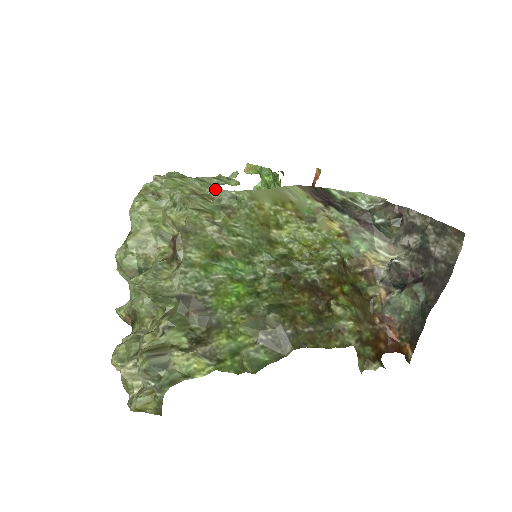
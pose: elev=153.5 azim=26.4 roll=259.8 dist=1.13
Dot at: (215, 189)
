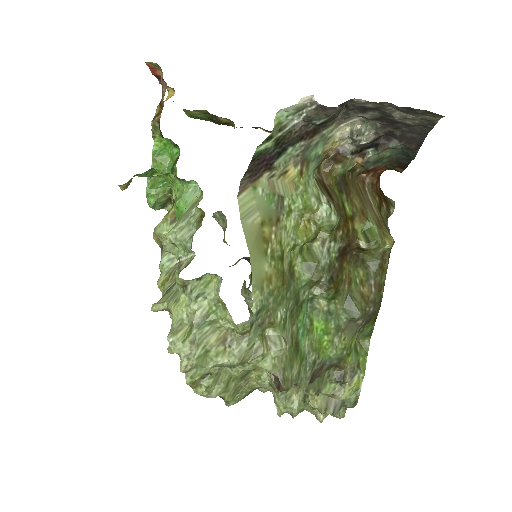
Dot at: (239, 327)
